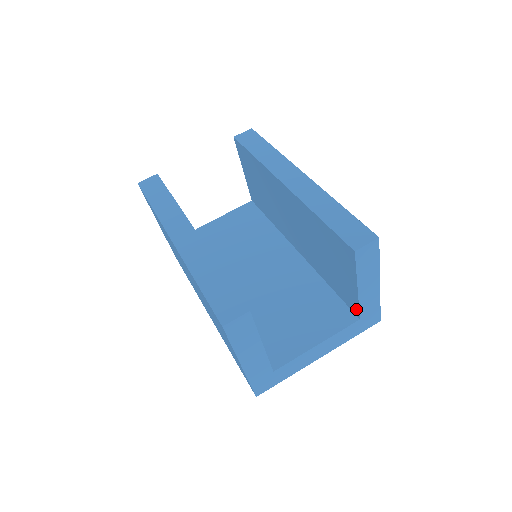
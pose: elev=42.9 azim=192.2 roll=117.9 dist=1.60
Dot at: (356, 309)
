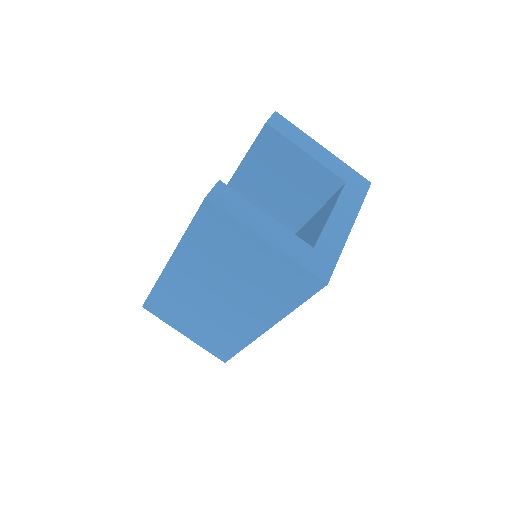
Dot at: (334, 179)
